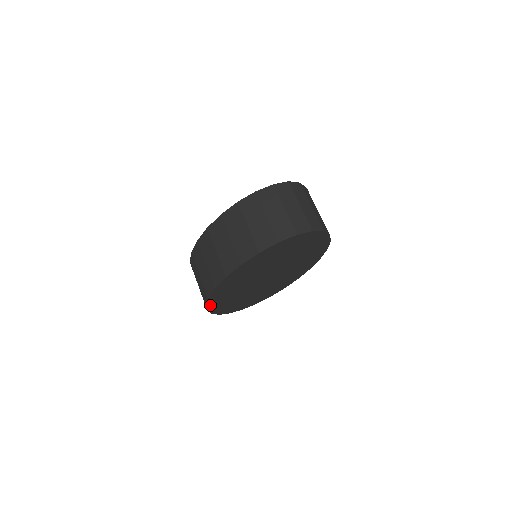
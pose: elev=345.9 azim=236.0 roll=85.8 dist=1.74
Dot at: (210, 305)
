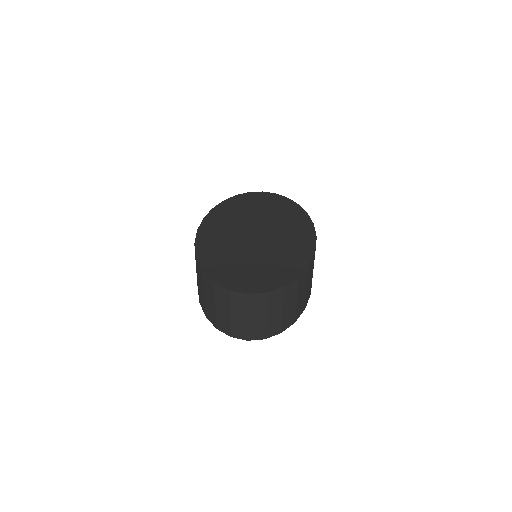
Dot at: occluded
